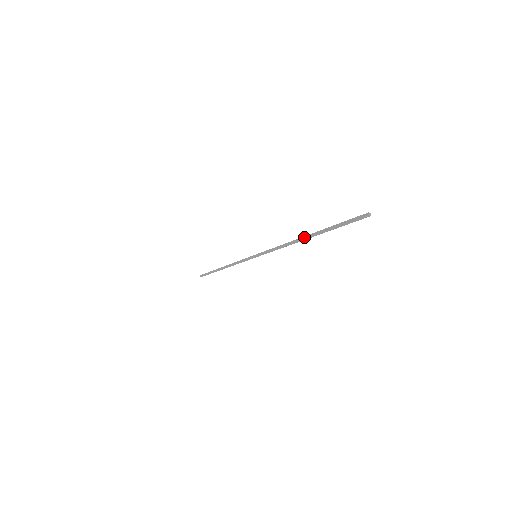
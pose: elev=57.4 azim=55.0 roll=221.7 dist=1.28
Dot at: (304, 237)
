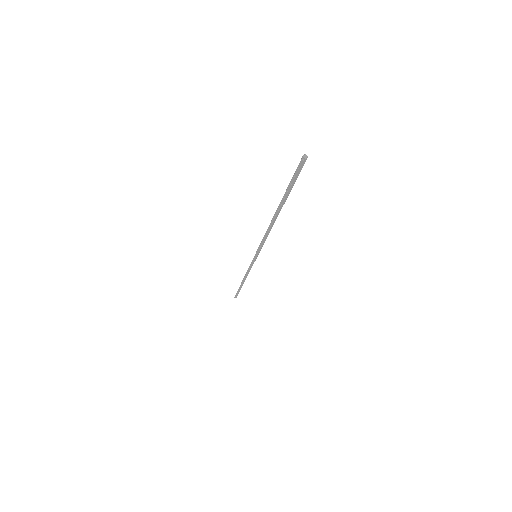
Dot at: (275, 214)
